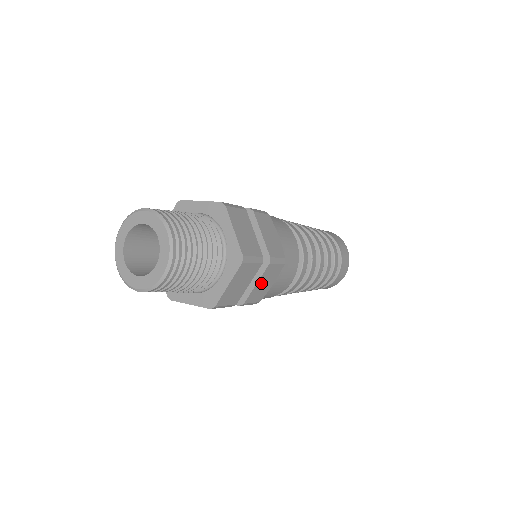
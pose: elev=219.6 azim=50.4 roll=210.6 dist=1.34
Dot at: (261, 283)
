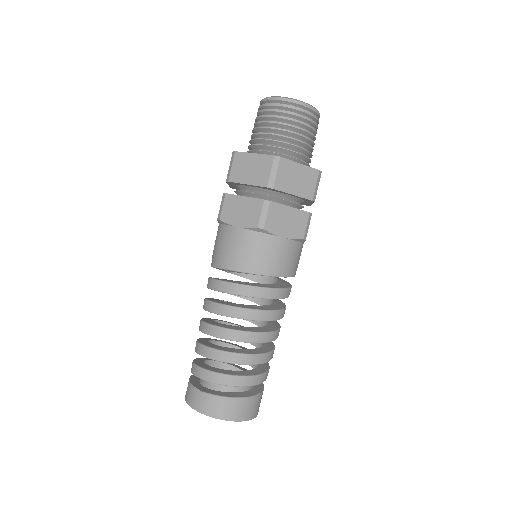
Dot at: (289, 215)
